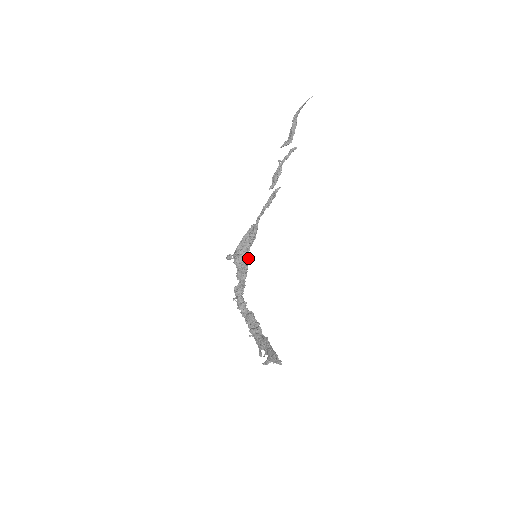
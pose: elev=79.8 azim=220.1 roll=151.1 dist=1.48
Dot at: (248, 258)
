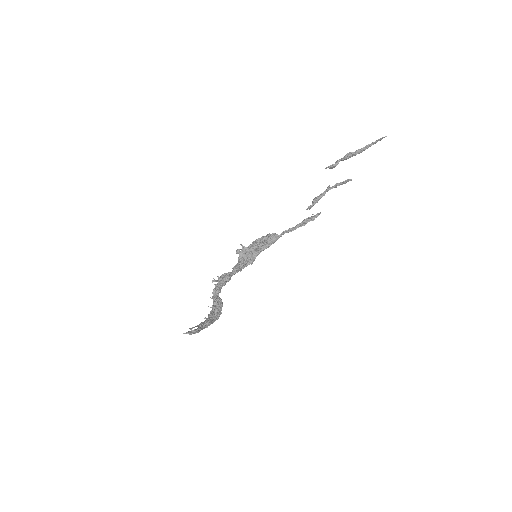
Dot at: (252, 258)
